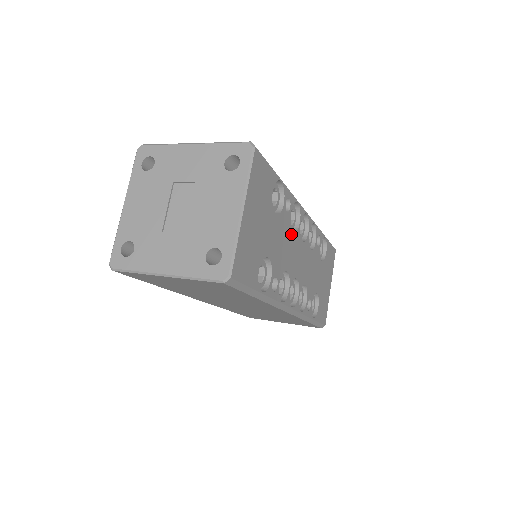
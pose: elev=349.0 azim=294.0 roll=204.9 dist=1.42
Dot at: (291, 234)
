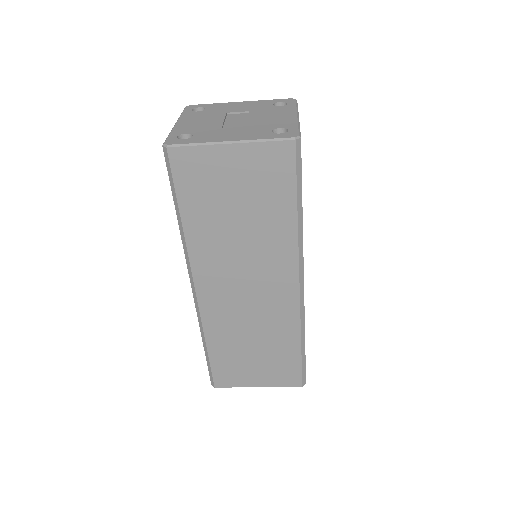
Dot at: occluded
